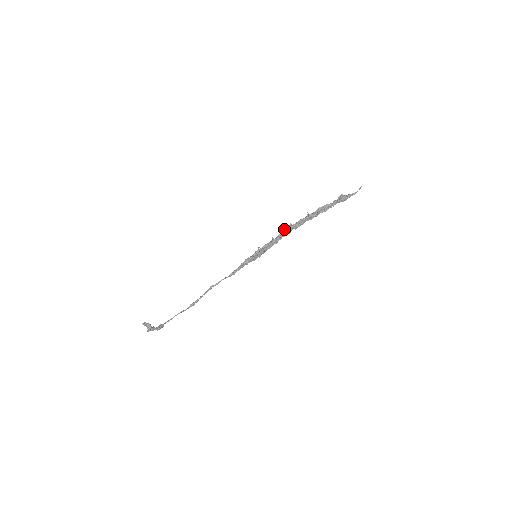
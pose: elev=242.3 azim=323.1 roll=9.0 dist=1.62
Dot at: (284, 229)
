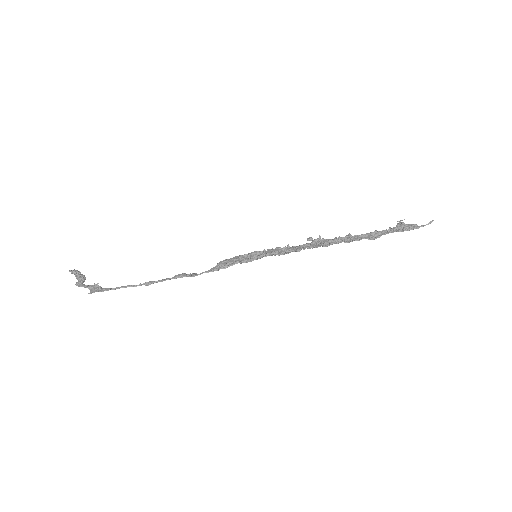
Dot at: (308, 239)
